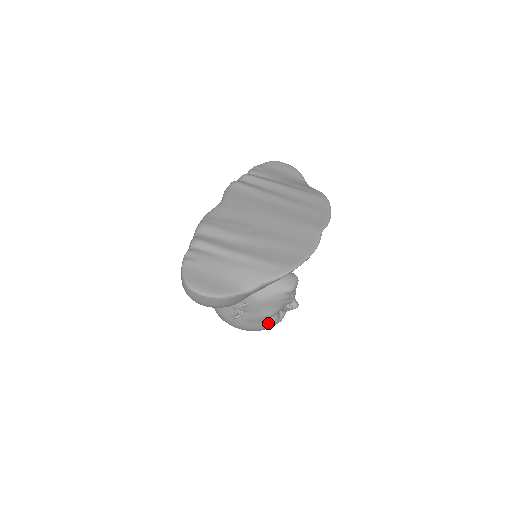
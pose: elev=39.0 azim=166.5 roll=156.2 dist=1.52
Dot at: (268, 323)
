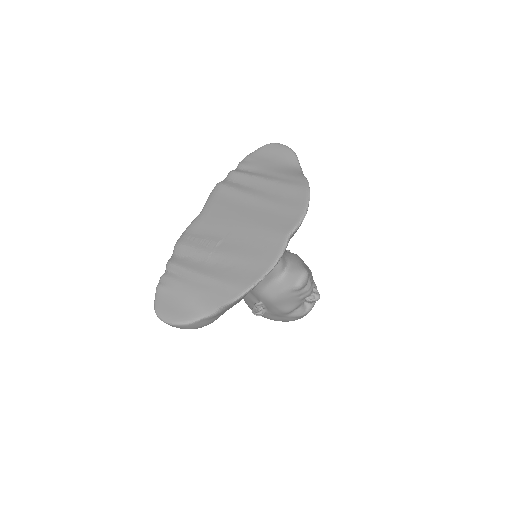
Dot at: (293, 316)
